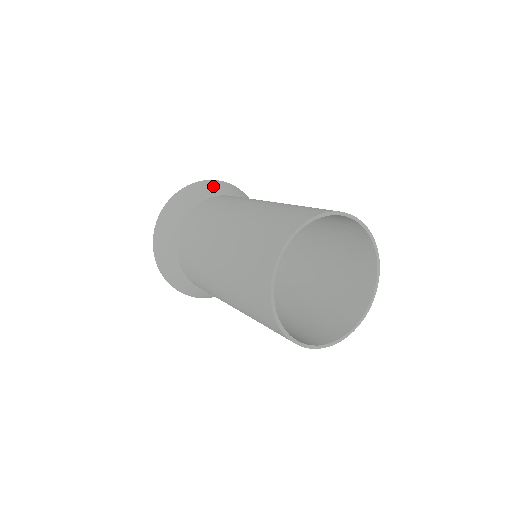
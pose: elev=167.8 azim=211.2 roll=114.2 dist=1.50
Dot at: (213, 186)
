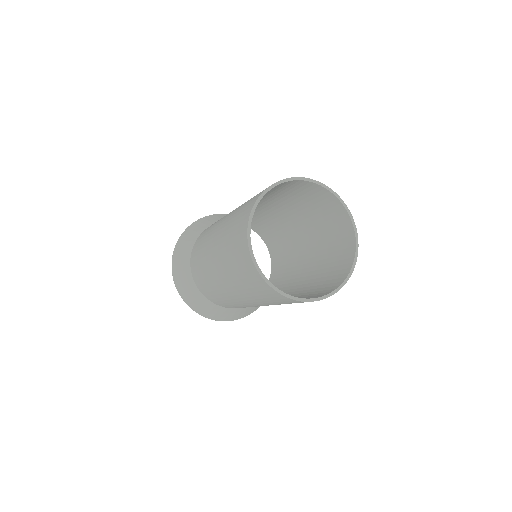
Dot at: occluded
